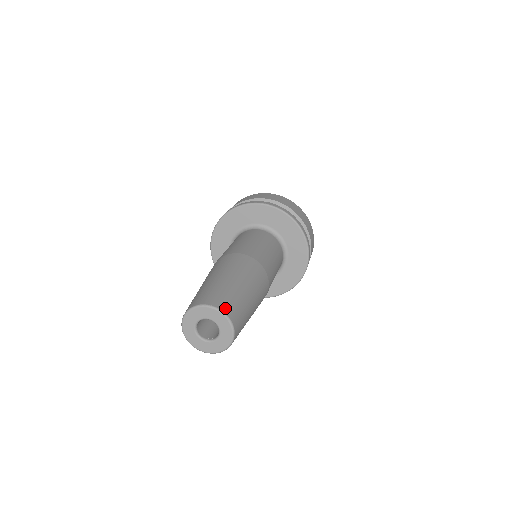
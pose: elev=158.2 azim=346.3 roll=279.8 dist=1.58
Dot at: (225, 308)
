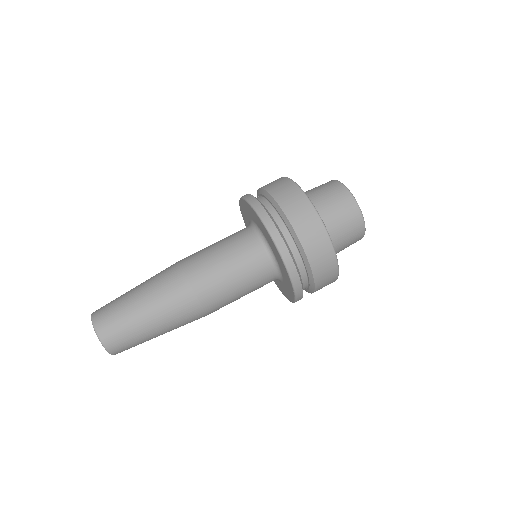
Dot at: (108, 343)
